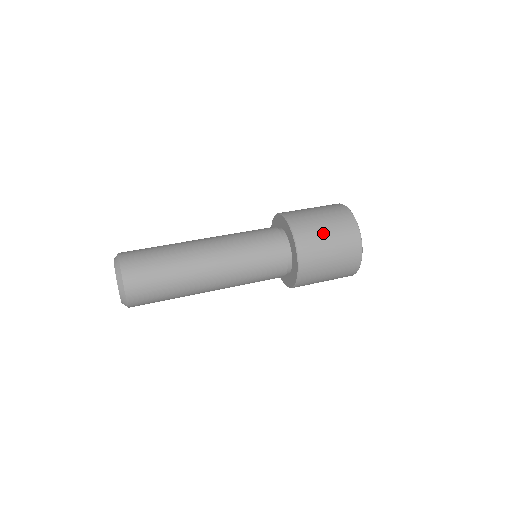
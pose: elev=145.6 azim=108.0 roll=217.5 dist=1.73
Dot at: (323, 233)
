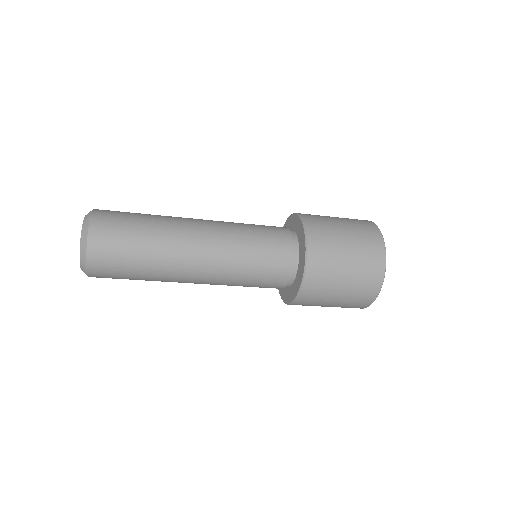
Dot at: occluded
